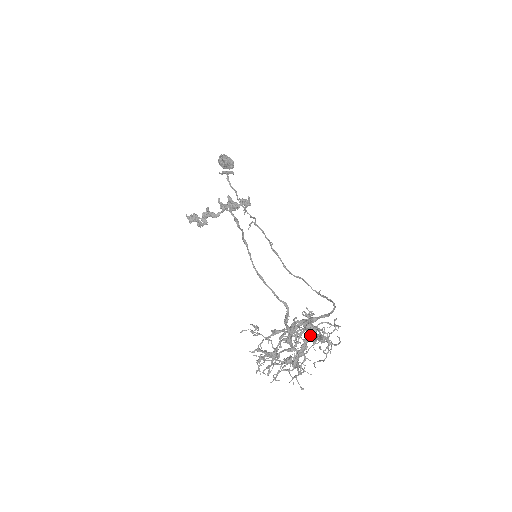
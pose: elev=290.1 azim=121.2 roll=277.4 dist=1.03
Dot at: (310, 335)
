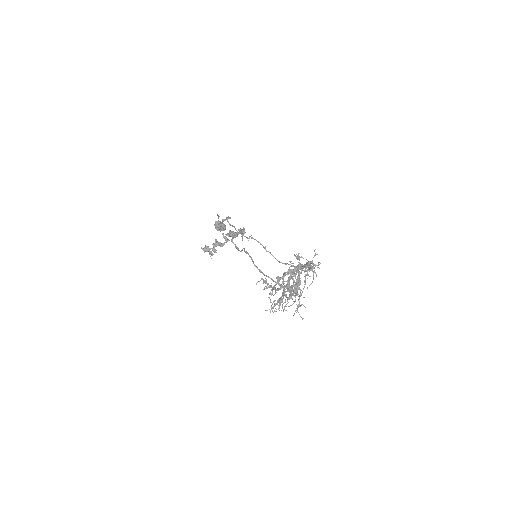
Dot at: (301, 265)
